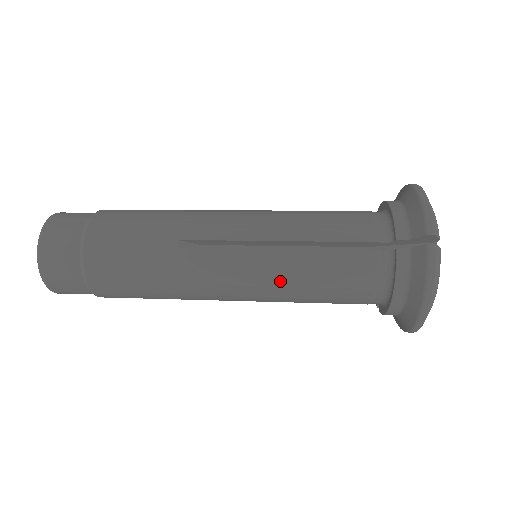
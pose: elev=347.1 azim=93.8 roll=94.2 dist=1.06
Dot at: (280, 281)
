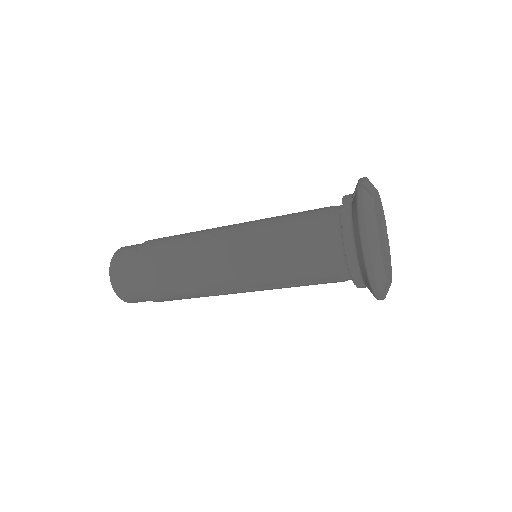
Dot at: (260, 248)
